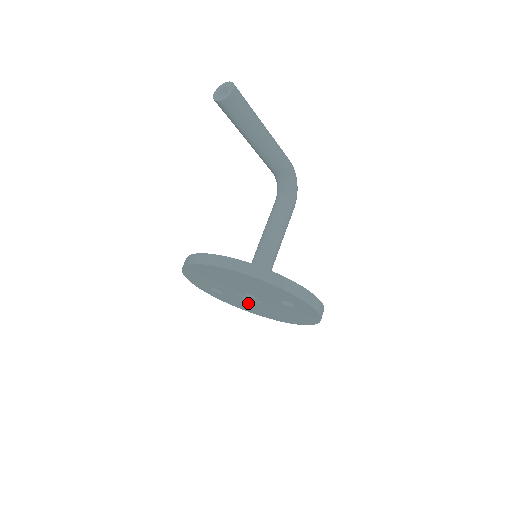
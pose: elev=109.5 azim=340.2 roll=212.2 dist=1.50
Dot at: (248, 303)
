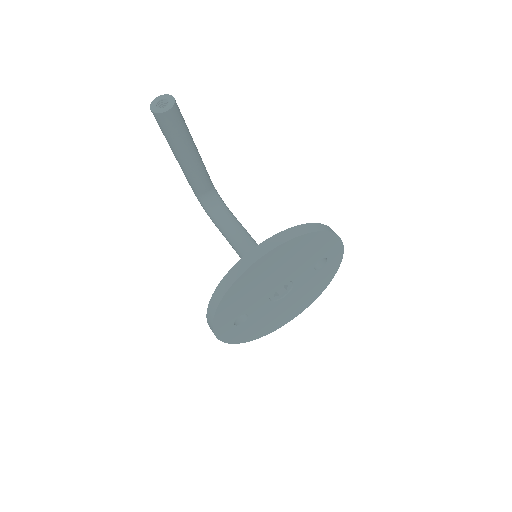
Dot at: (269, 313)
